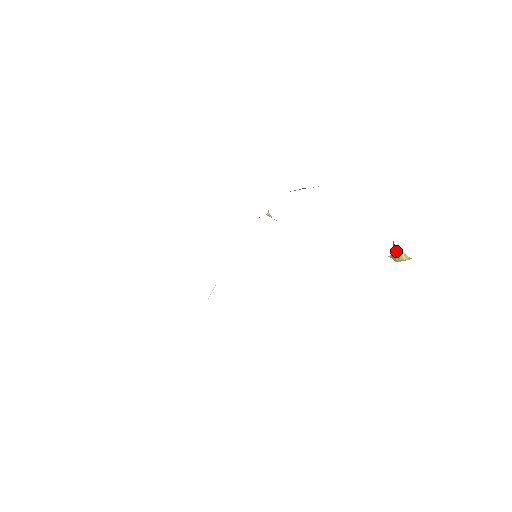
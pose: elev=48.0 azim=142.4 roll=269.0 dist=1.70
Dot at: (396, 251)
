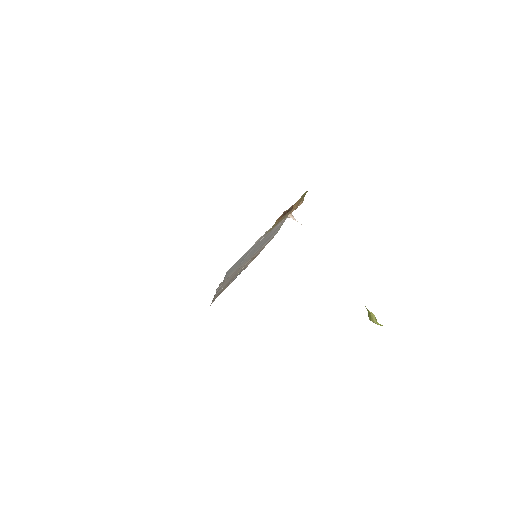
Dot at: (367, 310)
